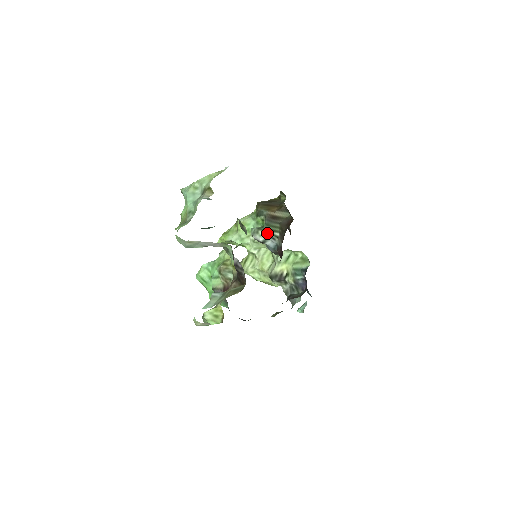
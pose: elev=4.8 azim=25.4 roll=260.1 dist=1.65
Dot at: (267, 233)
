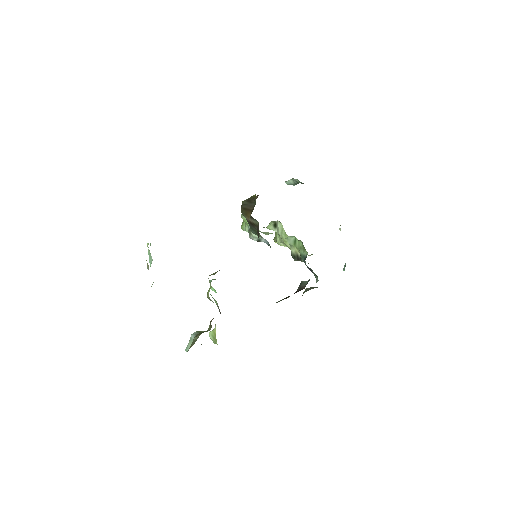
Dot at: (256, 235)
